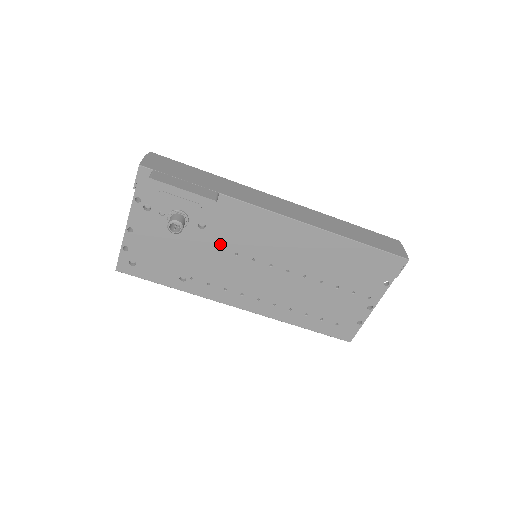
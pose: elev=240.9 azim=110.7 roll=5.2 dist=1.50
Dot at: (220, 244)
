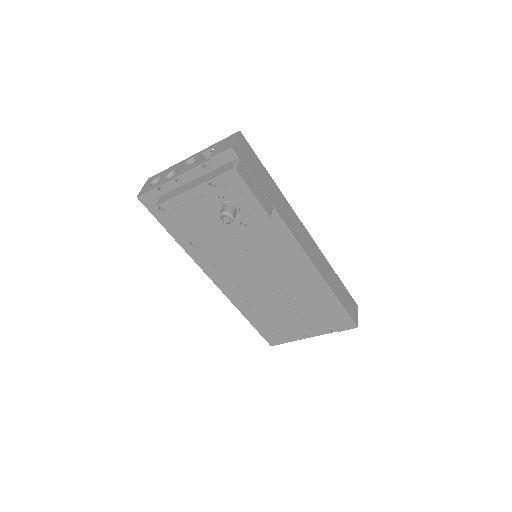
Dot at: (241, 237)
